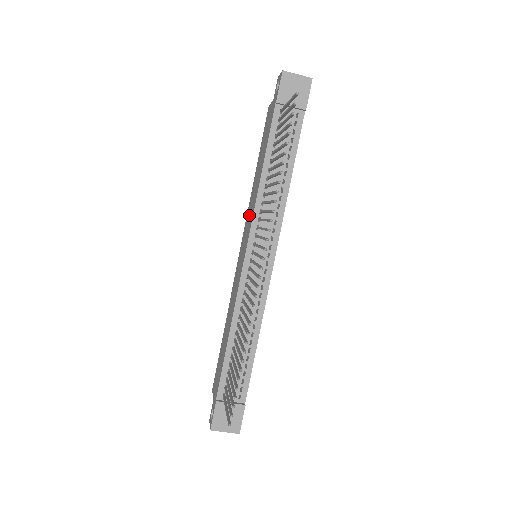
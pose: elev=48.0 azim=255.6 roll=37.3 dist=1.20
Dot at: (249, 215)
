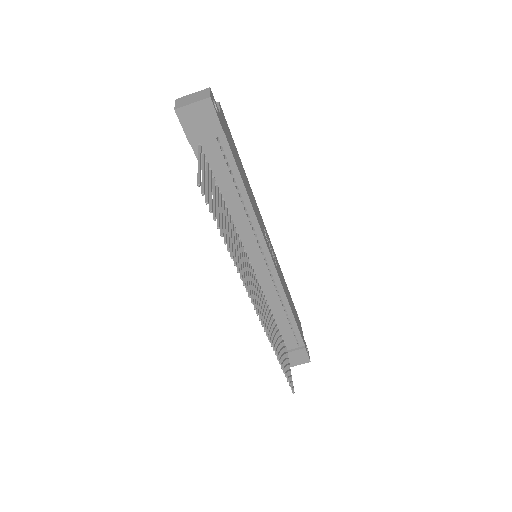
Dot at: occluded
